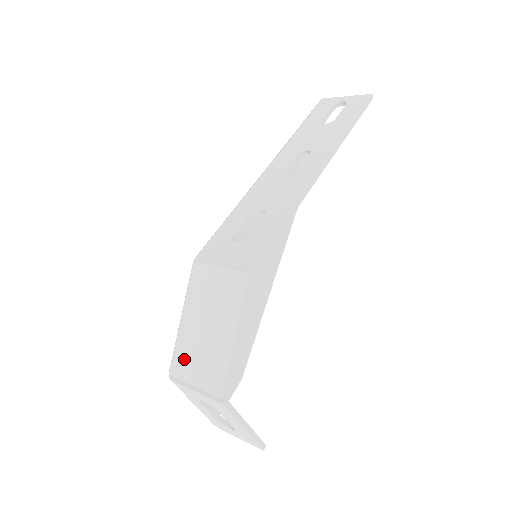
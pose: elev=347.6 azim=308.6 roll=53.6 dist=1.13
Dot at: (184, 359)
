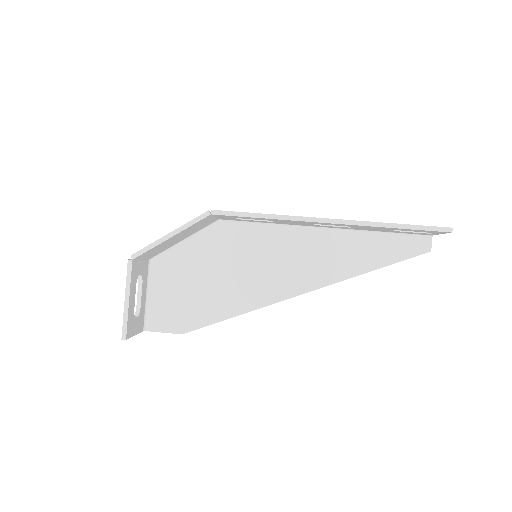
Dot at: occluded
